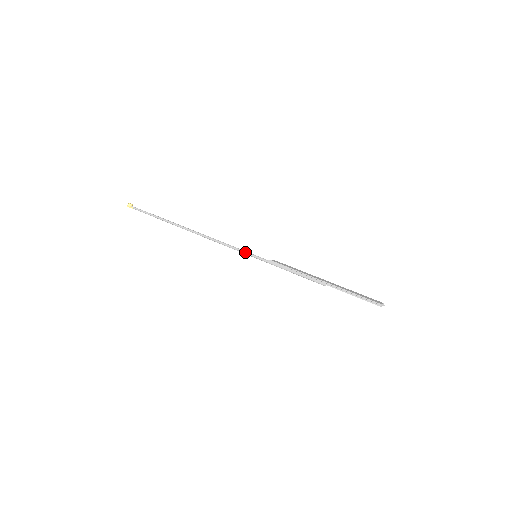
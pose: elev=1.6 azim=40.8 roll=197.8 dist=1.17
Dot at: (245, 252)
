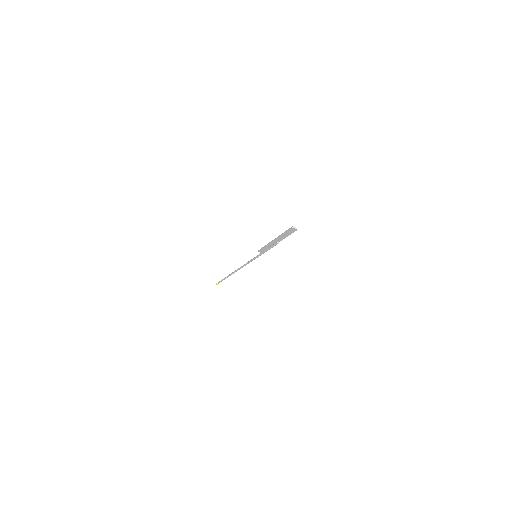
Dot at: occluded
